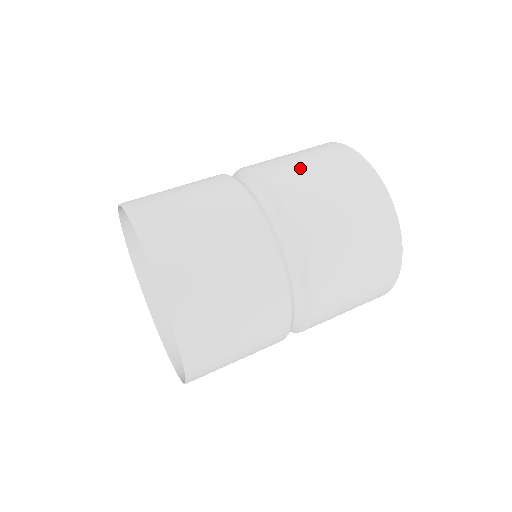
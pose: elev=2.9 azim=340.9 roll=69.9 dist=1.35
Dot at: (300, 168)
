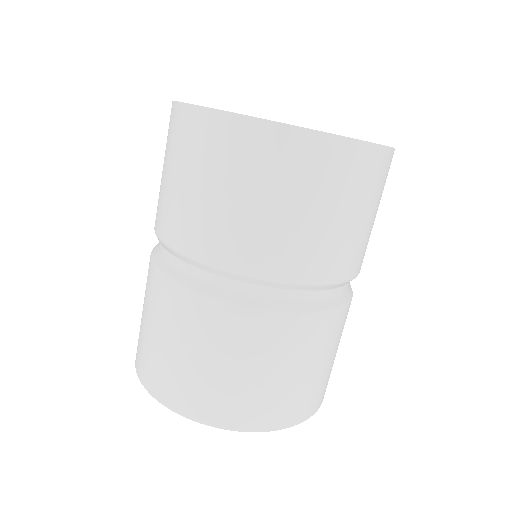
Dot at: (255, 222)
